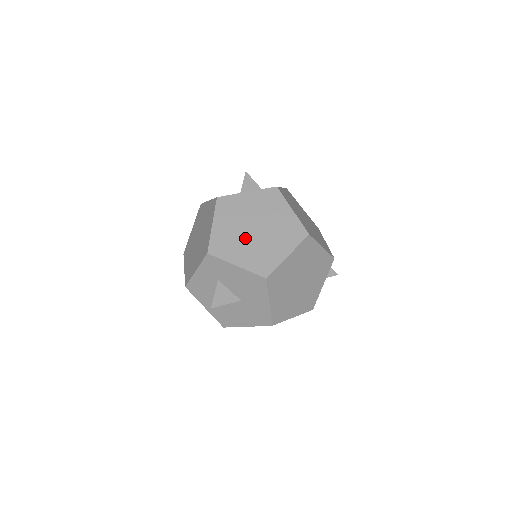
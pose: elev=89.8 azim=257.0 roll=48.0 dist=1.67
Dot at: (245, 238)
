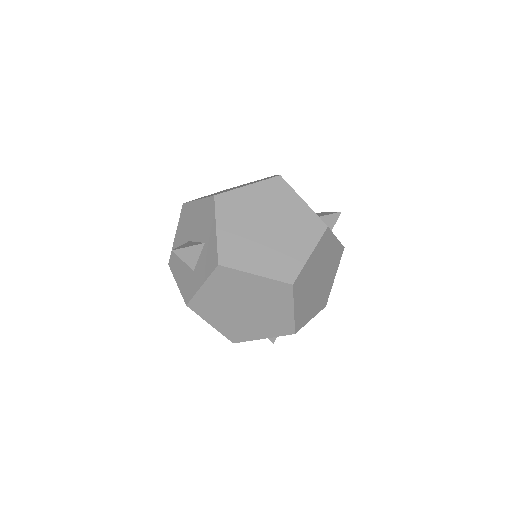
Dot at: (246, 319)
